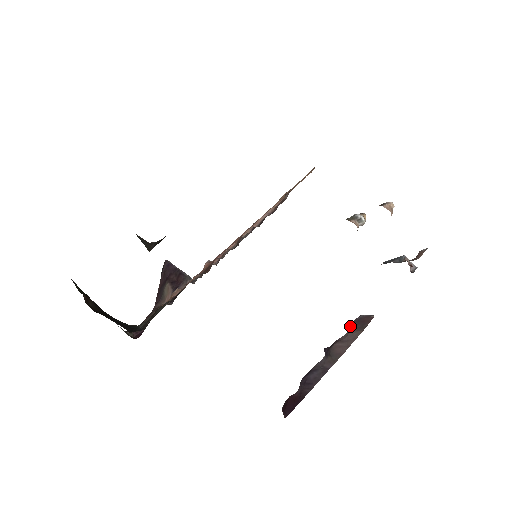
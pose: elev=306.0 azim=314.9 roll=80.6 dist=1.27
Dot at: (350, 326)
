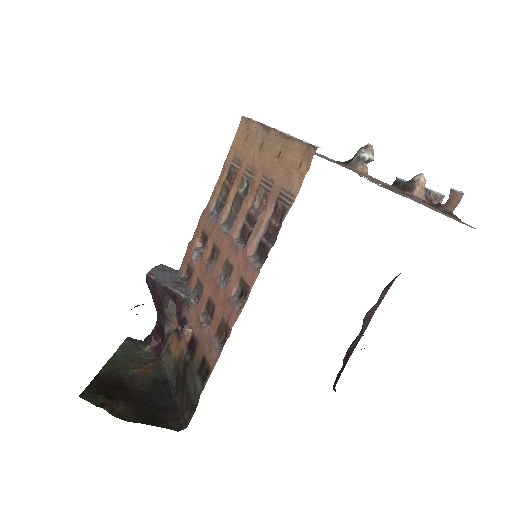
Dot at: (381, 294)
